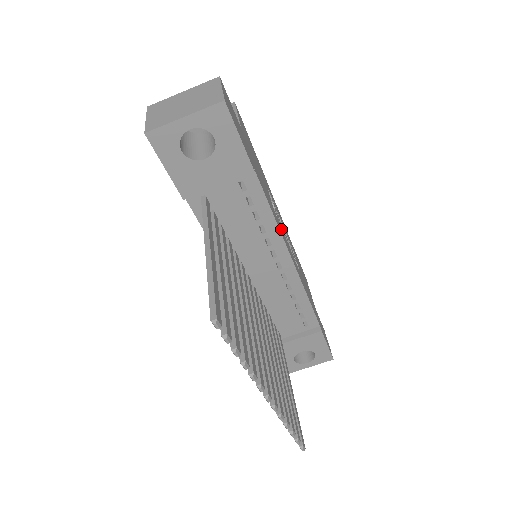
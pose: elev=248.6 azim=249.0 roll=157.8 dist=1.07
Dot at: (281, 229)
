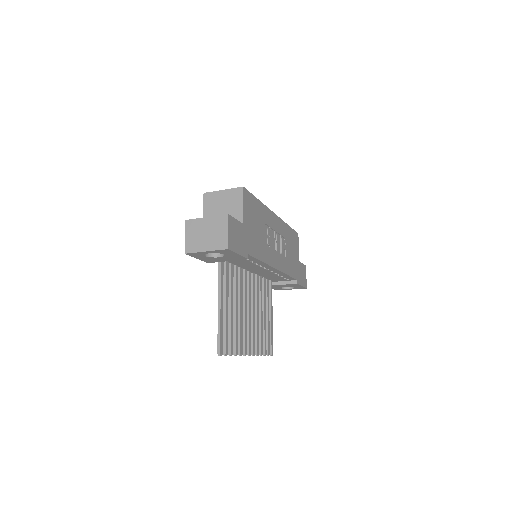
Dot at: (270, 253)
